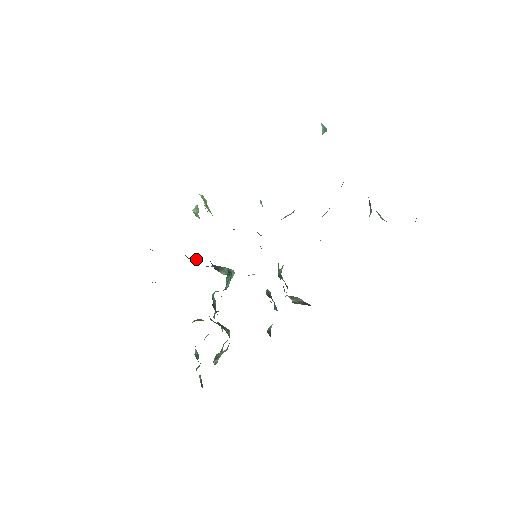
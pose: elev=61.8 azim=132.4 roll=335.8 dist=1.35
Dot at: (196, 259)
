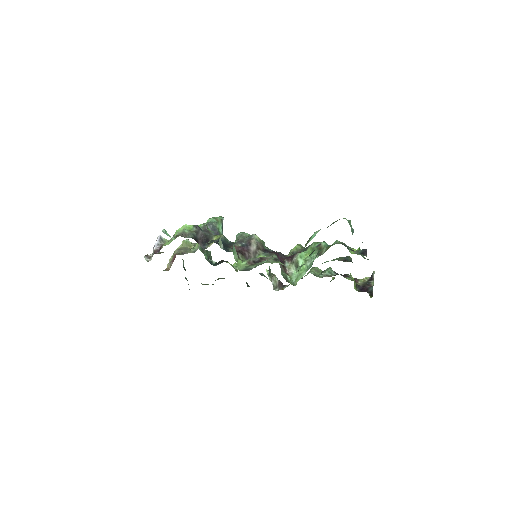
Dot at: (201, 232)
